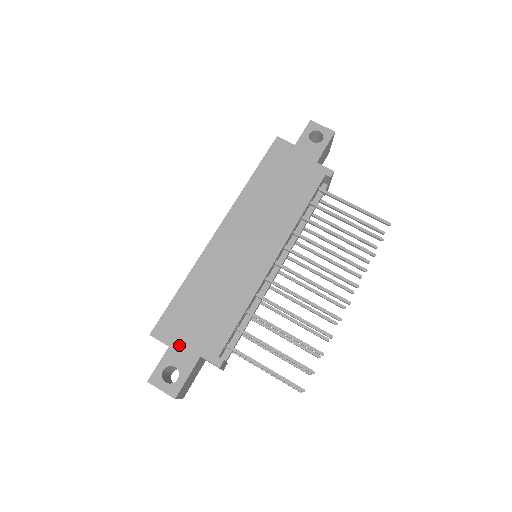
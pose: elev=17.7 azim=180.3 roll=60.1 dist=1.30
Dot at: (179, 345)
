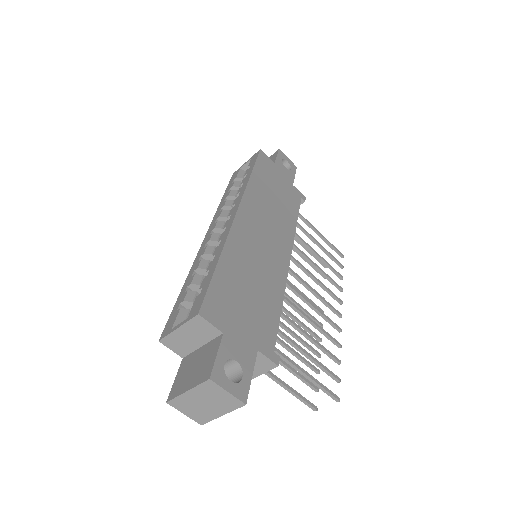
Dot at: (234, 333)
